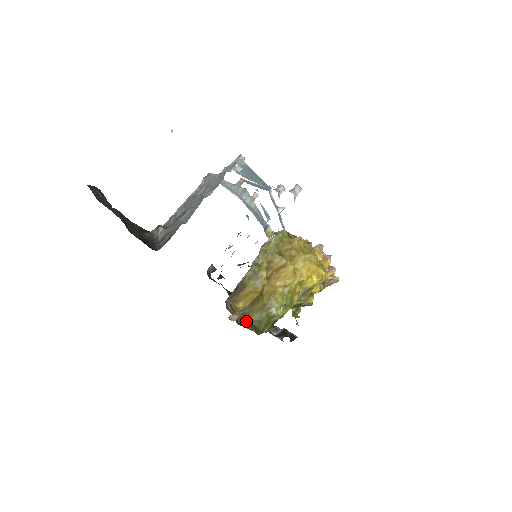
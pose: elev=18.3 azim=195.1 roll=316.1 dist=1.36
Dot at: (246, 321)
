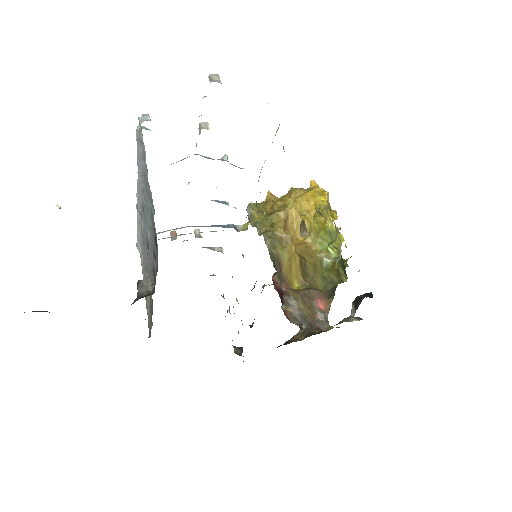
Dot at: occluded
